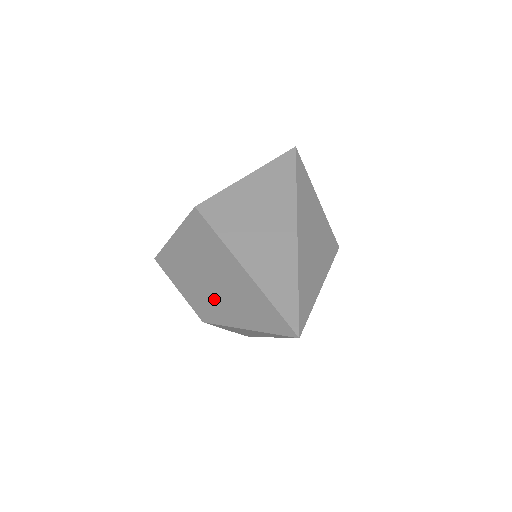
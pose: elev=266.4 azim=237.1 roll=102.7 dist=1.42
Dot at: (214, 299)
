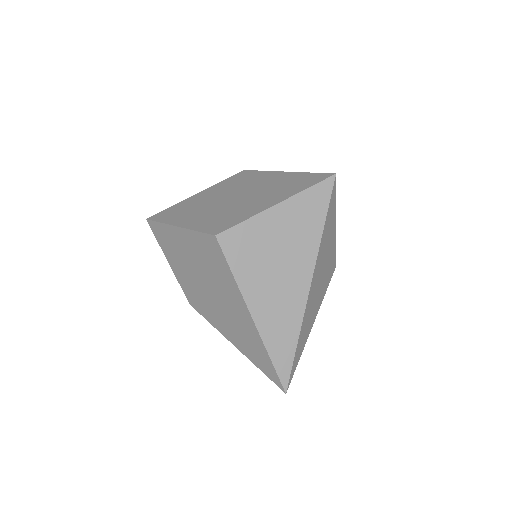
Dot at: (210, 305)
